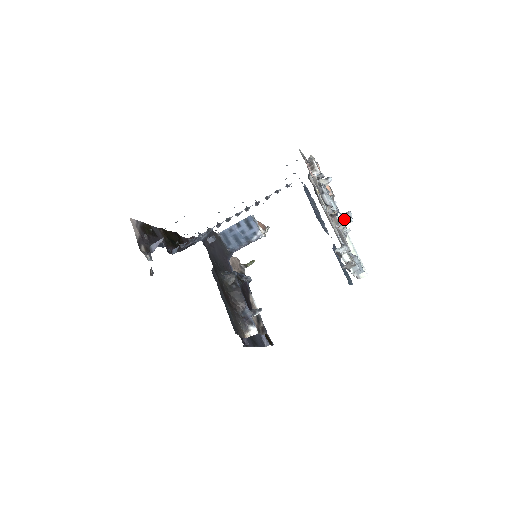
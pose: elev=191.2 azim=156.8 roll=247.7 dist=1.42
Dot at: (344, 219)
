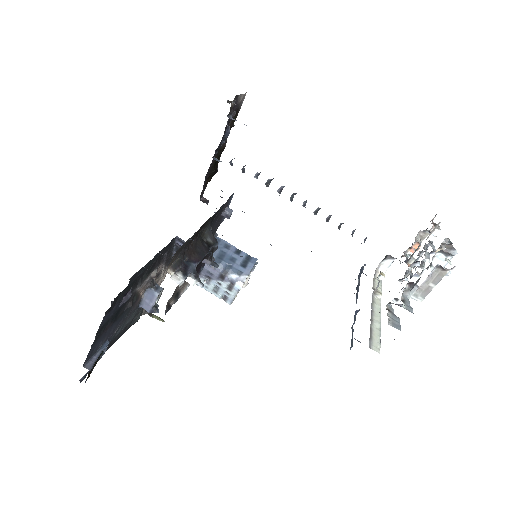
Dot at: occluded
